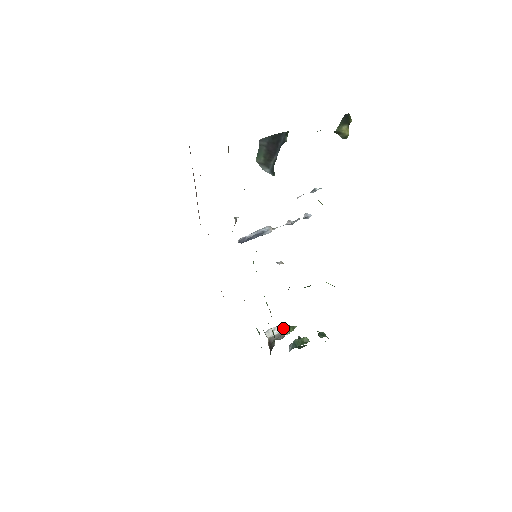
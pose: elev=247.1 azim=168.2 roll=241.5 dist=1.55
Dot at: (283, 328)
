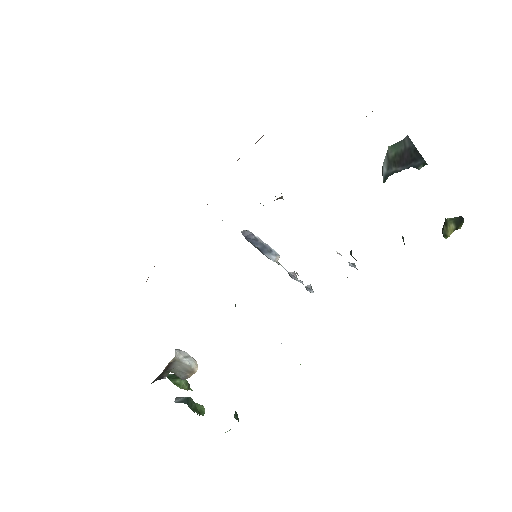
Dot at: occluded
